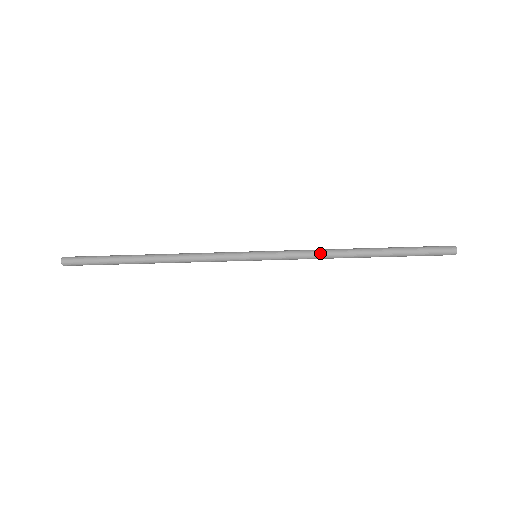
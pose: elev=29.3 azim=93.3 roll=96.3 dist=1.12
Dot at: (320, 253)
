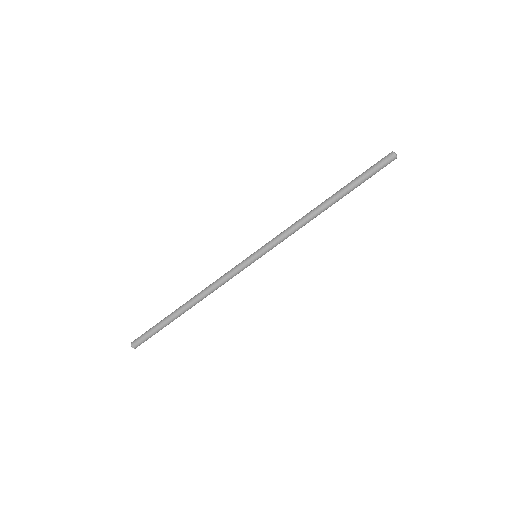
Dot at: (297, 221)
